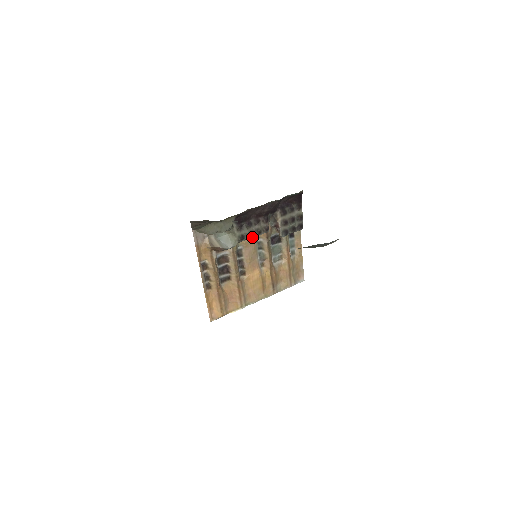
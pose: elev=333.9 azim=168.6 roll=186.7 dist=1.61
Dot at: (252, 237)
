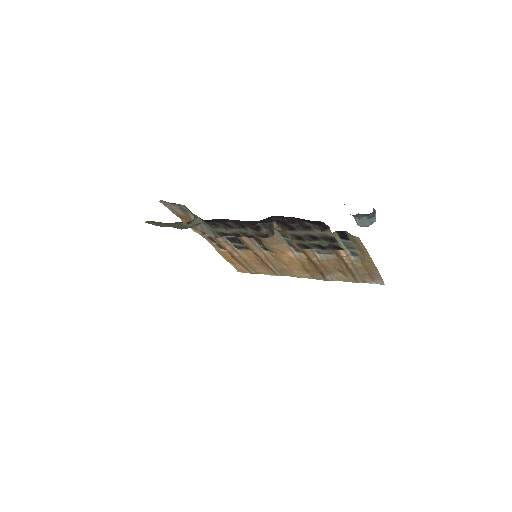
Dot at: occluded
